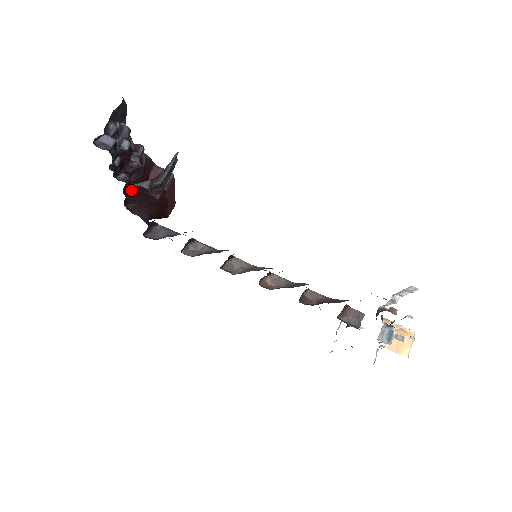
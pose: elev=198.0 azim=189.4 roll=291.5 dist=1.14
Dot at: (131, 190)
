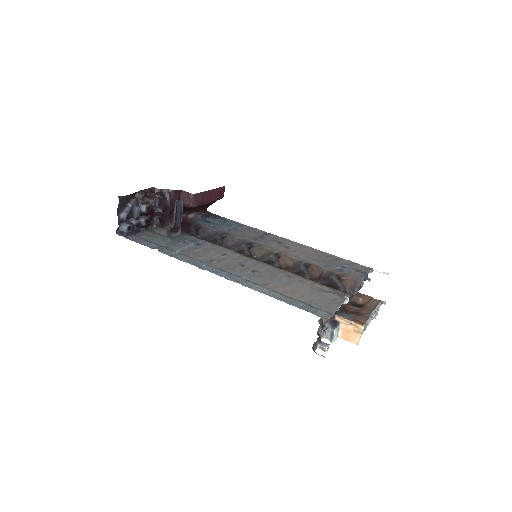
Dot at: occluded
